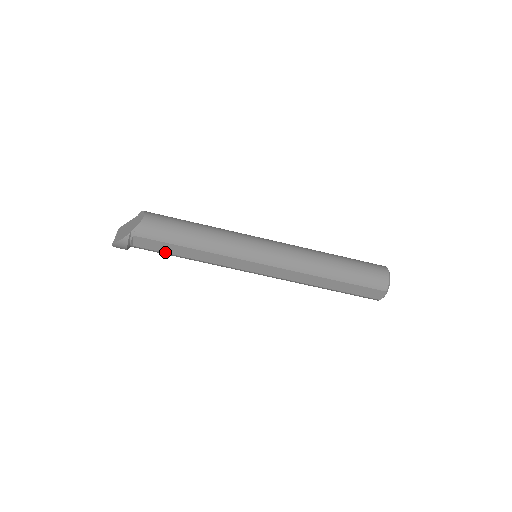
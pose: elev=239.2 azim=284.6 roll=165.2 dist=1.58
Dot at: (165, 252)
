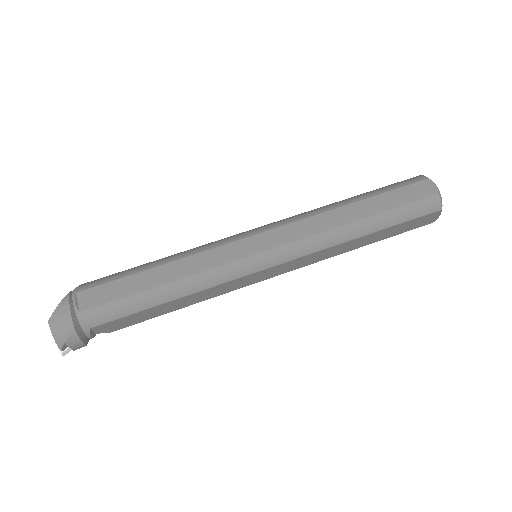
Dot at: (128, 295)
